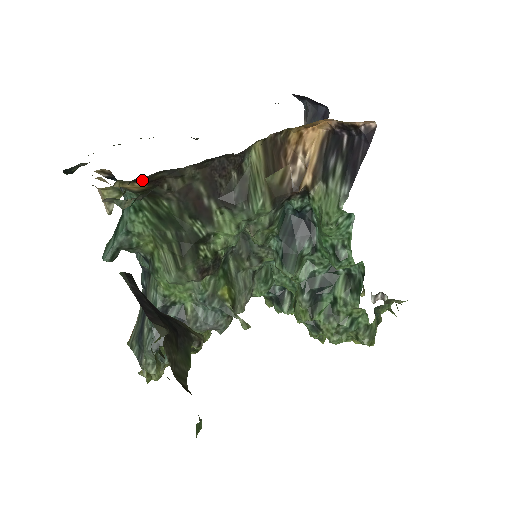
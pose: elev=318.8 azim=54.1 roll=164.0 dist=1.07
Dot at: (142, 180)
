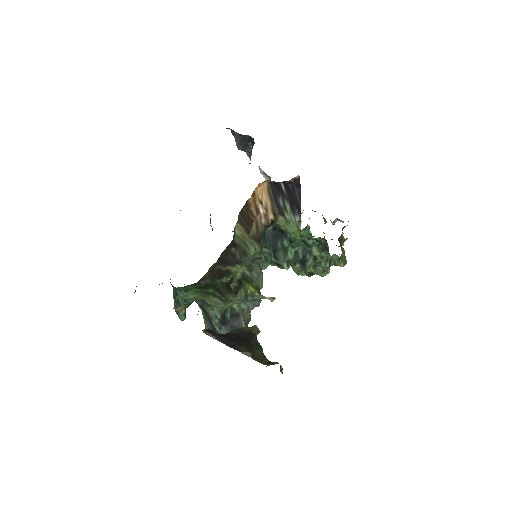
Dot at: occluded
